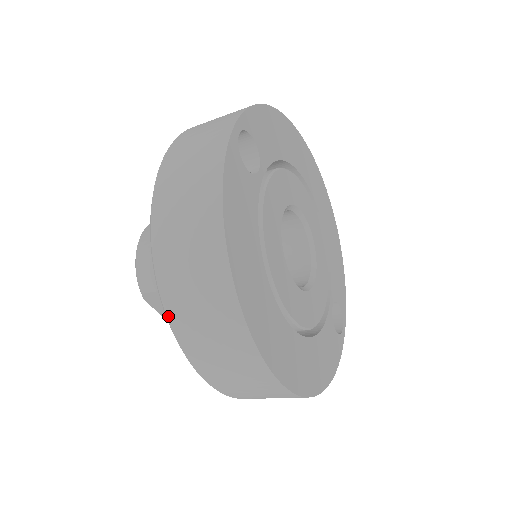
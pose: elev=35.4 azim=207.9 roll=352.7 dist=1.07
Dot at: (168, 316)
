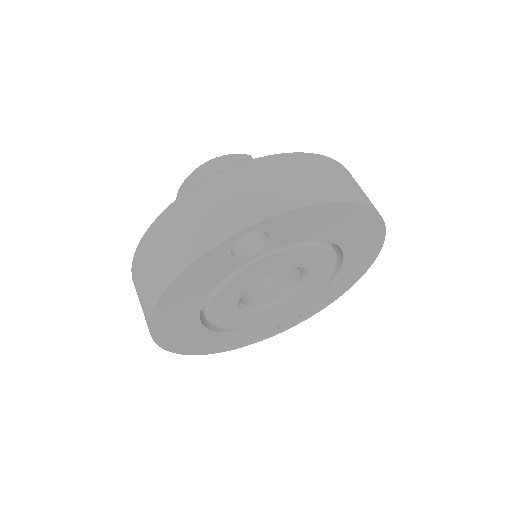
Dot at: (132, 272)
